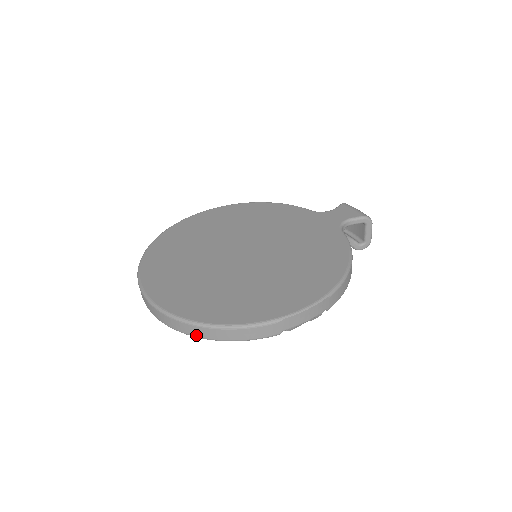
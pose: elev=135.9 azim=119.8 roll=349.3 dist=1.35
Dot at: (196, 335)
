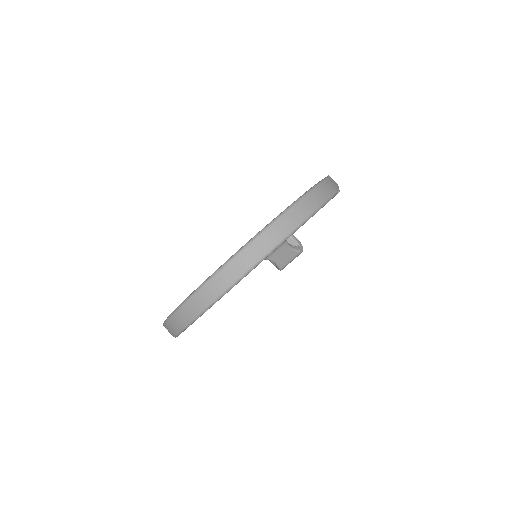
Dot at: (298, 221)
